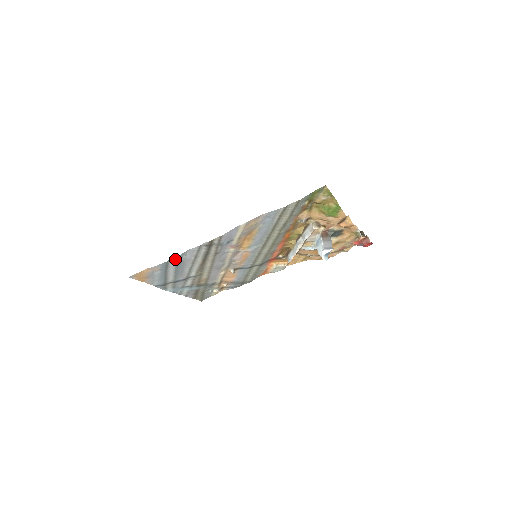
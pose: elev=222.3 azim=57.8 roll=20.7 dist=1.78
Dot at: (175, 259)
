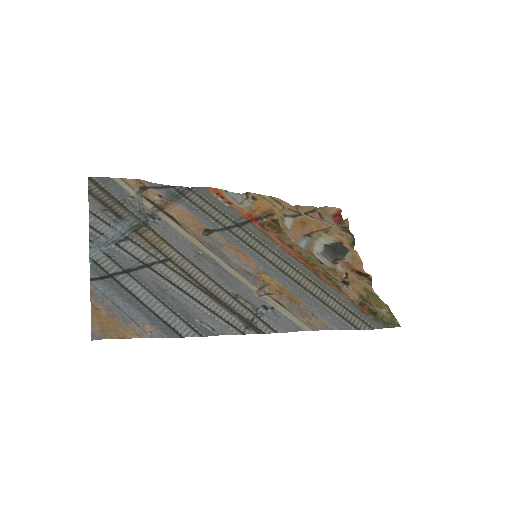
Dot at: (192, 331)
